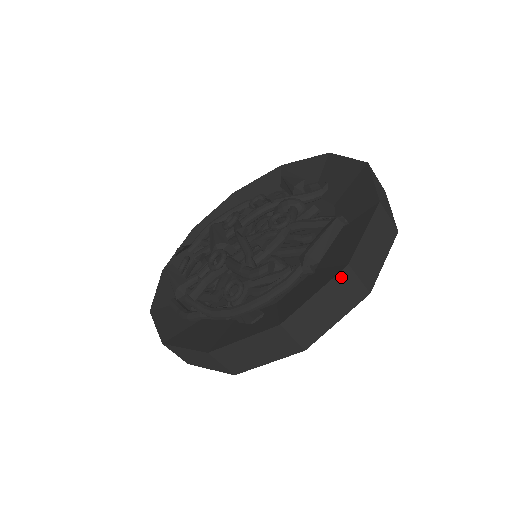
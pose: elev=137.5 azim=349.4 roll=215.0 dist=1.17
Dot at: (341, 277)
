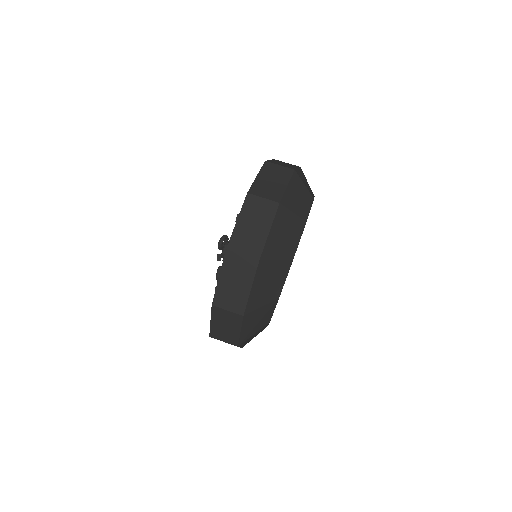
Dot at: (215, 311)
